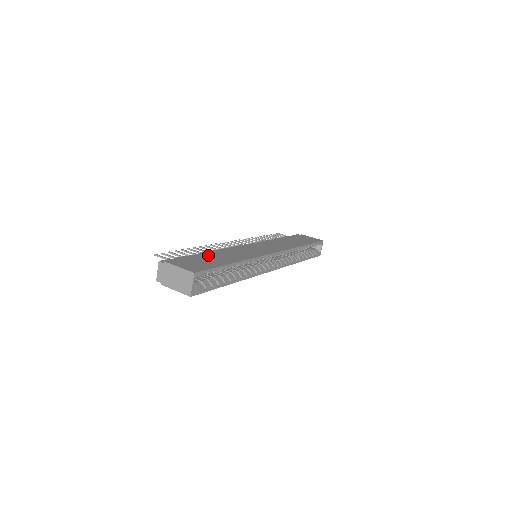
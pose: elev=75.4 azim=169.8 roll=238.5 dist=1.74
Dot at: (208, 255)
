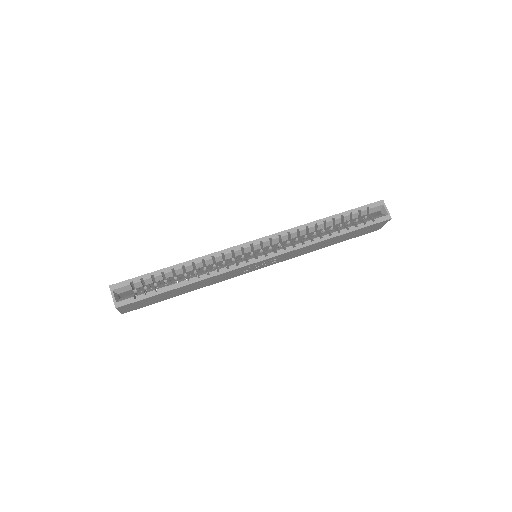
Dot at: occluded
